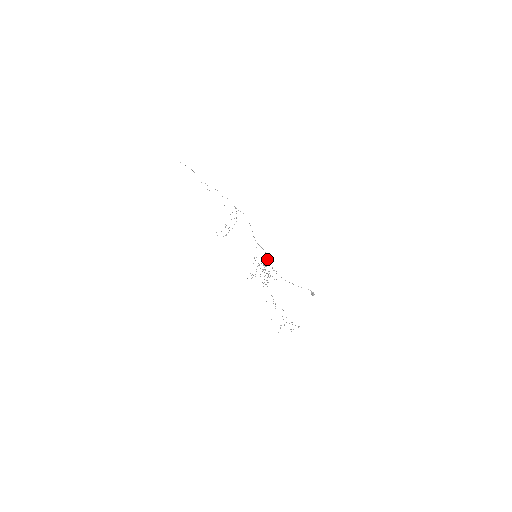
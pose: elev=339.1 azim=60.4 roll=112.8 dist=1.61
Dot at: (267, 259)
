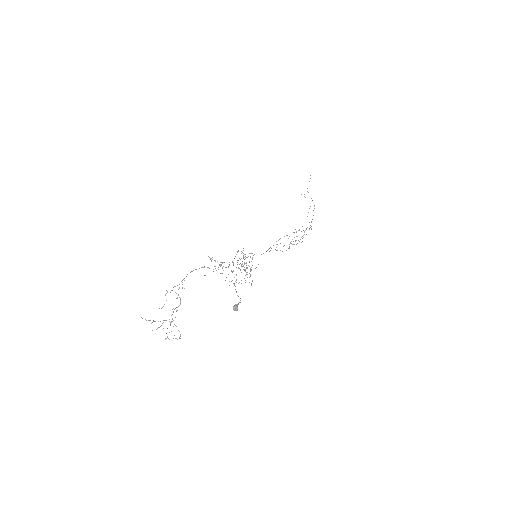
Dot at: occluded
